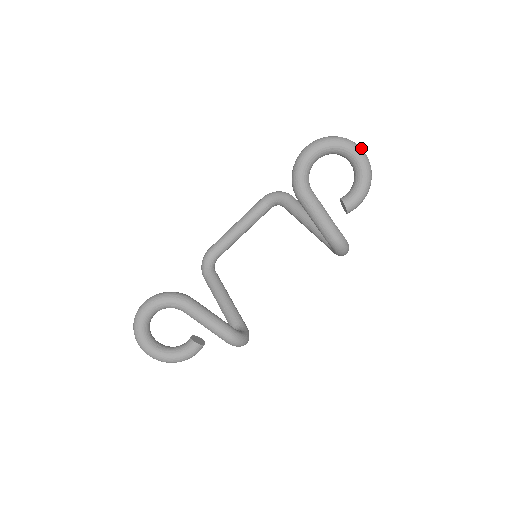
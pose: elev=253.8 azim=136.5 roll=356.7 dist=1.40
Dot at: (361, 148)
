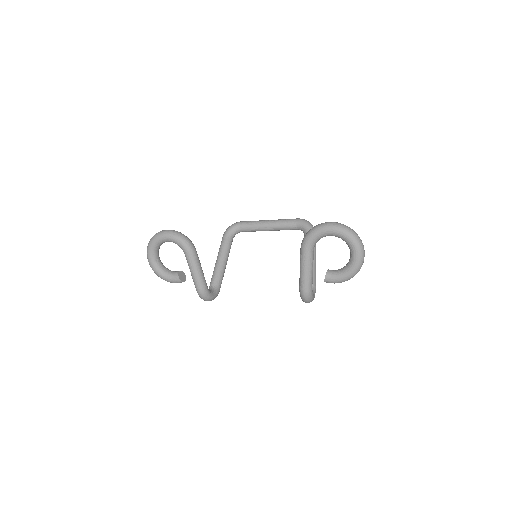
Dot at: (364, 252)
